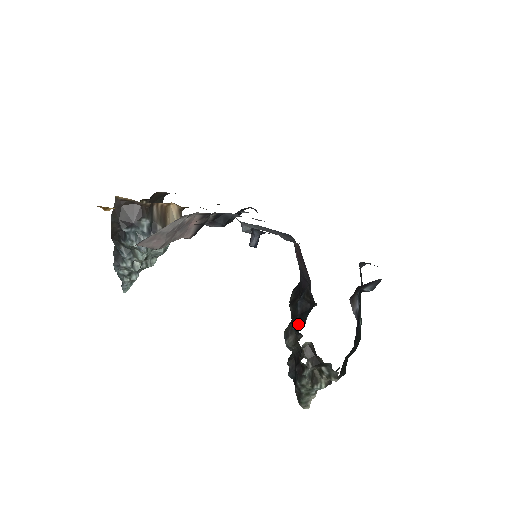
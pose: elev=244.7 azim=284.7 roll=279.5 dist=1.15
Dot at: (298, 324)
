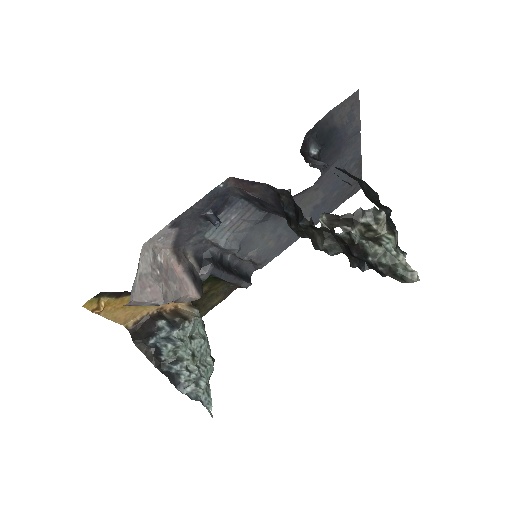
Dot at: (298, 216)
